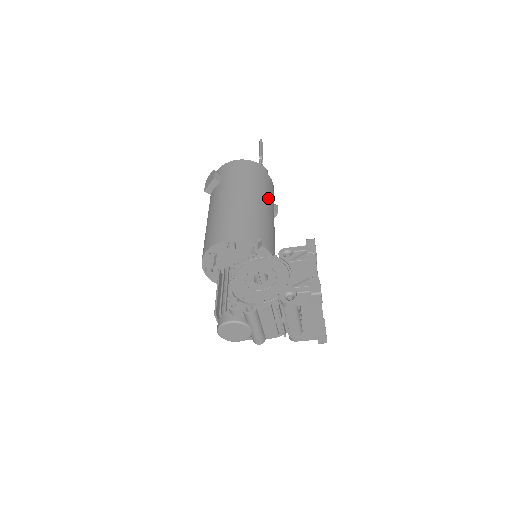
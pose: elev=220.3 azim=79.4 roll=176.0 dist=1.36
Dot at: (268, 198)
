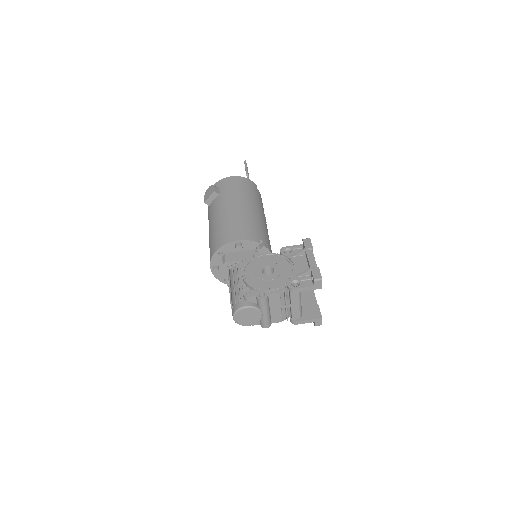
Dot at: (261, 208)
